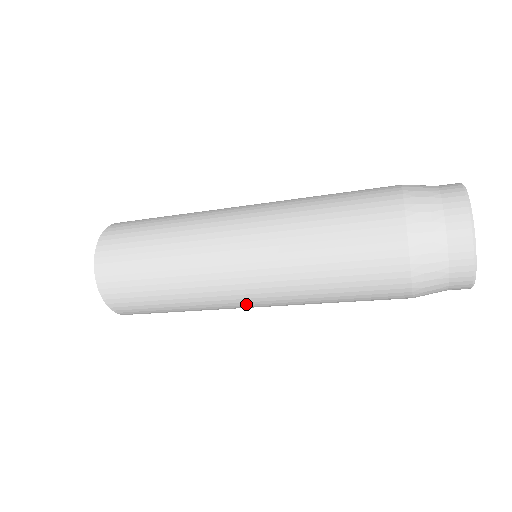
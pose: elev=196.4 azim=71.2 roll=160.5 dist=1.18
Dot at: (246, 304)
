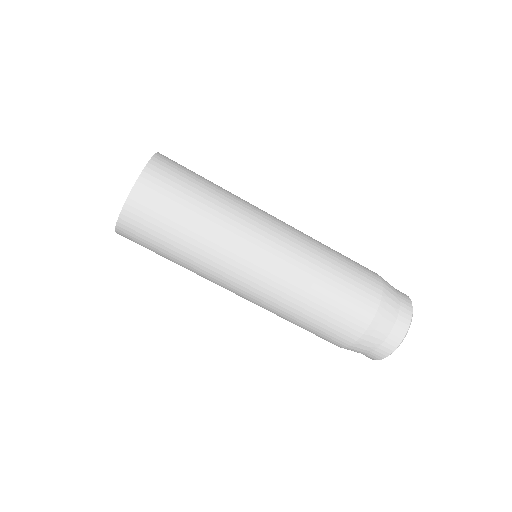
Dot at: (257, 257)
